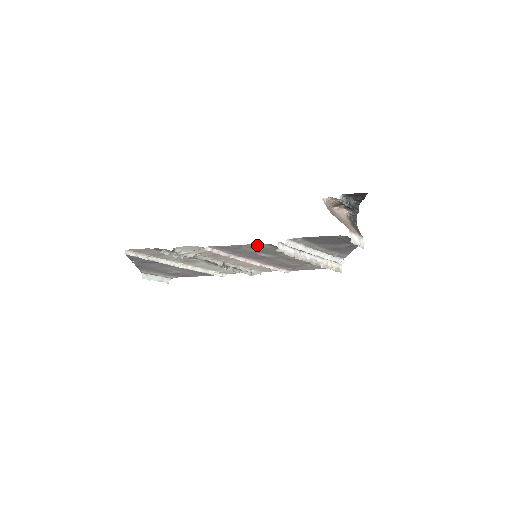
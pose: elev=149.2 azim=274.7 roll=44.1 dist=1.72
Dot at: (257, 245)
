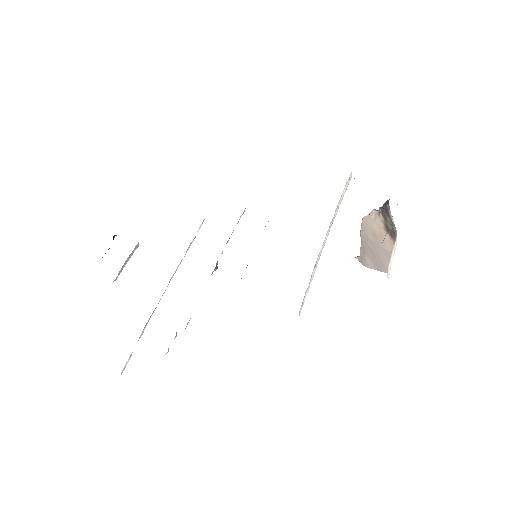
Dot at: occluded
